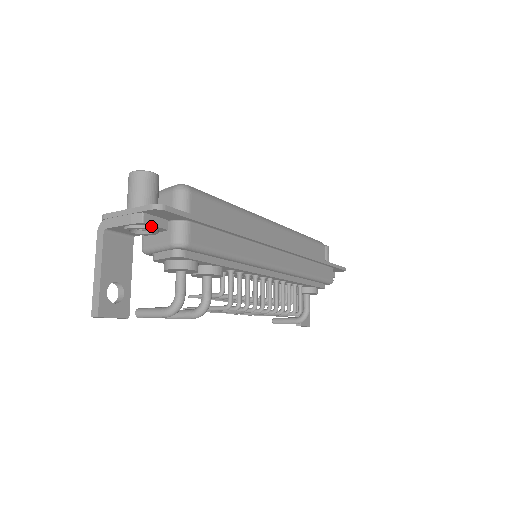
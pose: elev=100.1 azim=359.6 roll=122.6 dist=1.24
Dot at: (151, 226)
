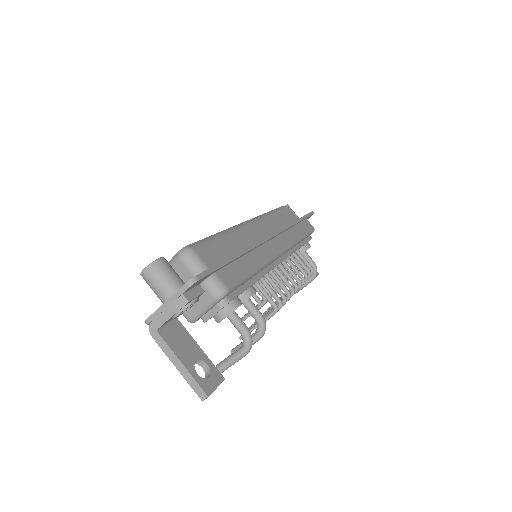
Dot at: (193, 299)
